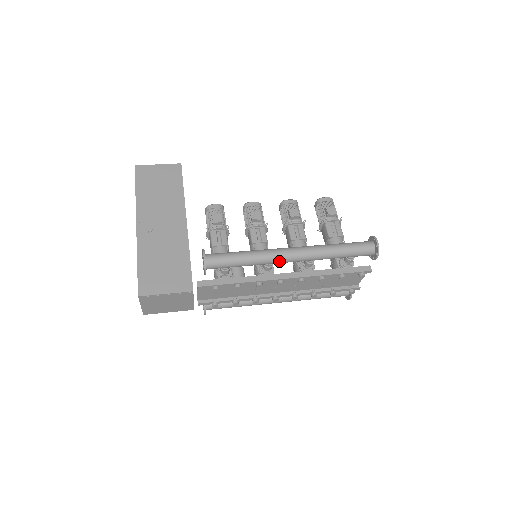
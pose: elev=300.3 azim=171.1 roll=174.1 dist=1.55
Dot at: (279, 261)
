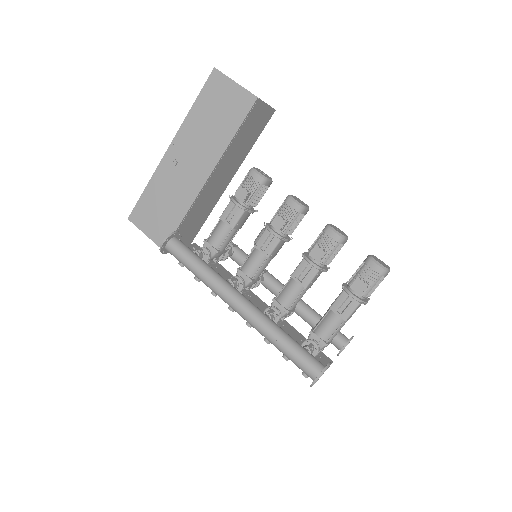
Dot at: (224, 300)
